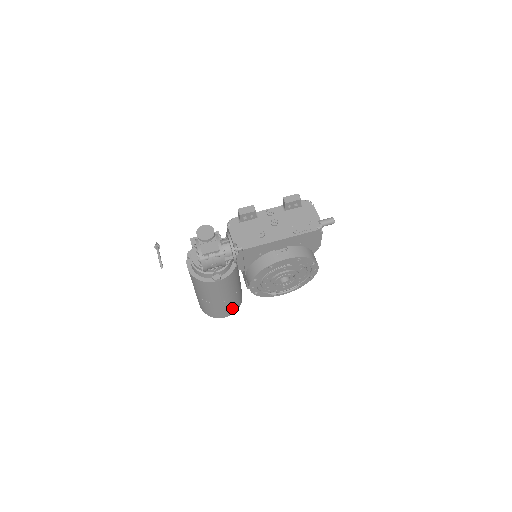
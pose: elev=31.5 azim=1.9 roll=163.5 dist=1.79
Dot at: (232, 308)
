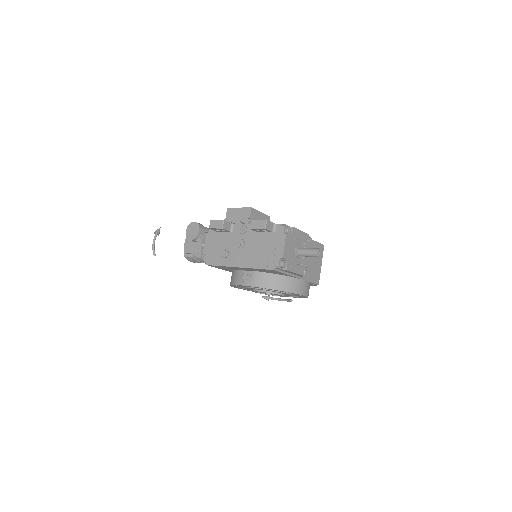
Dot at: occluded
